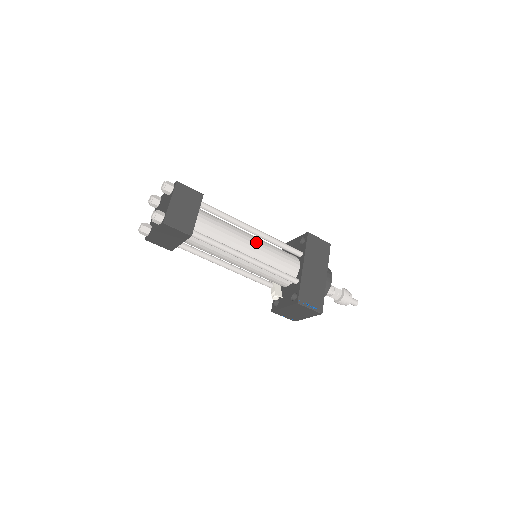
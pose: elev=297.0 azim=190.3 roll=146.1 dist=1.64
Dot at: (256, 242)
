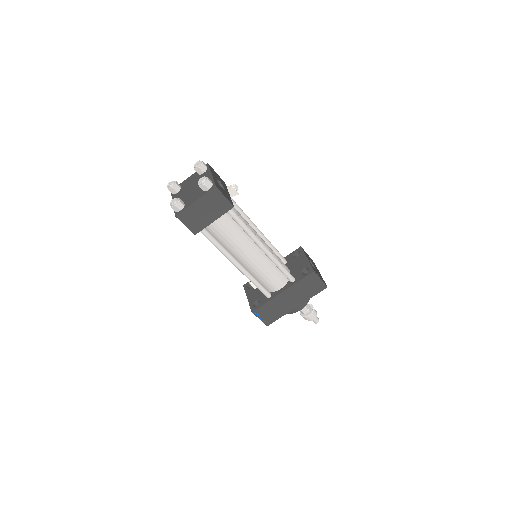
Dot at: (257, 257)
